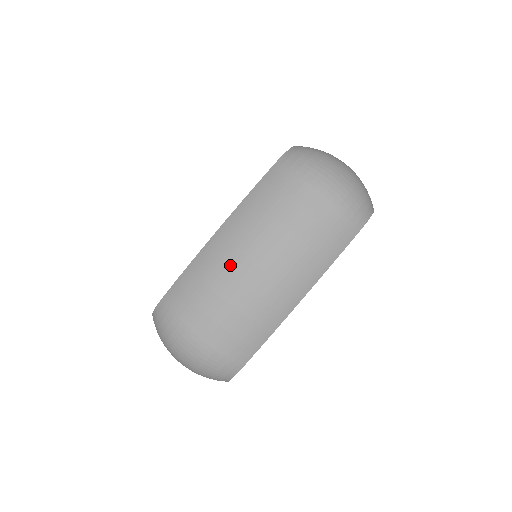
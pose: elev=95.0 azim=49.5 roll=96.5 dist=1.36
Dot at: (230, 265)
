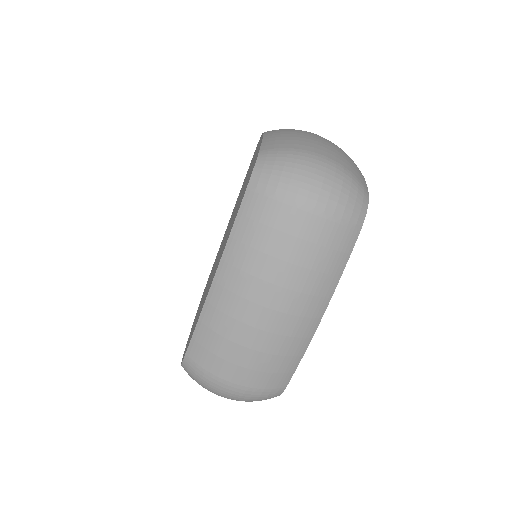
Dot at: (240, 315)
